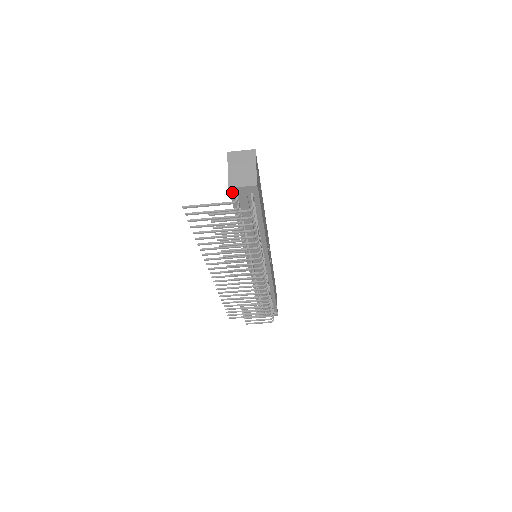
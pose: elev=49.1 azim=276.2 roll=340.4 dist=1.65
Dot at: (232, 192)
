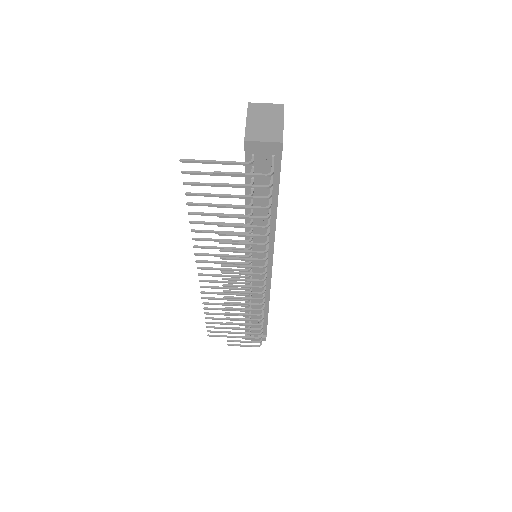
Dot at: (248, 148)
